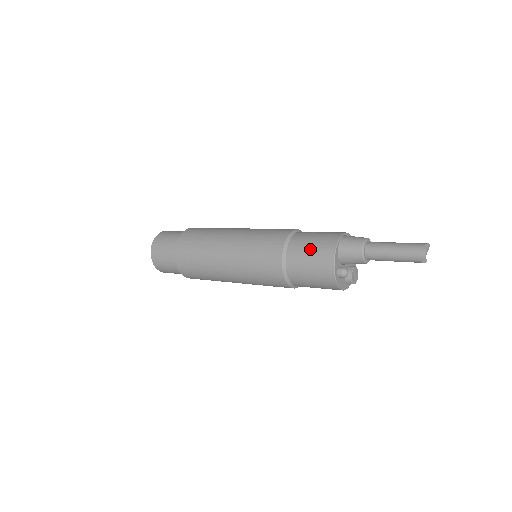
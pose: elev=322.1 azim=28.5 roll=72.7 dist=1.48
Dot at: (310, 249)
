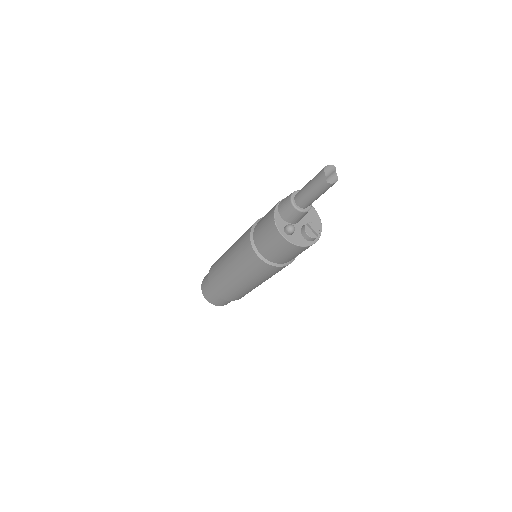
Dot at: (263, 223)
